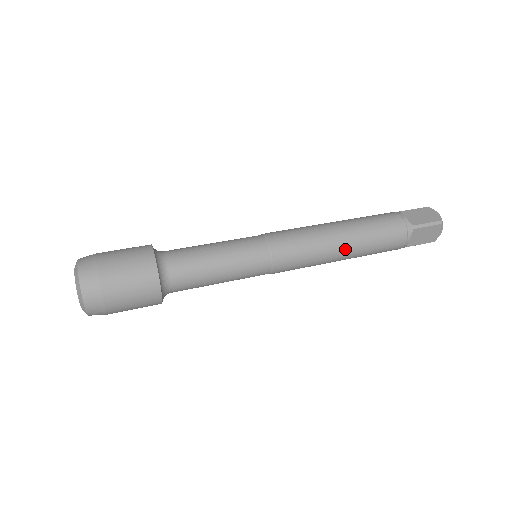
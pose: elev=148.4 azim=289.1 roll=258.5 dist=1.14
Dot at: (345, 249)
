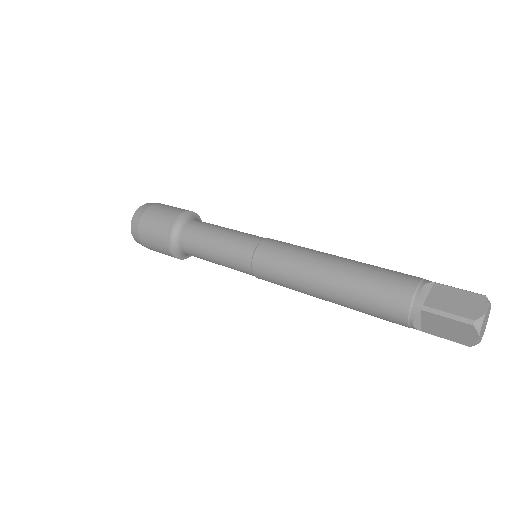
Dot at: (324, 289)
